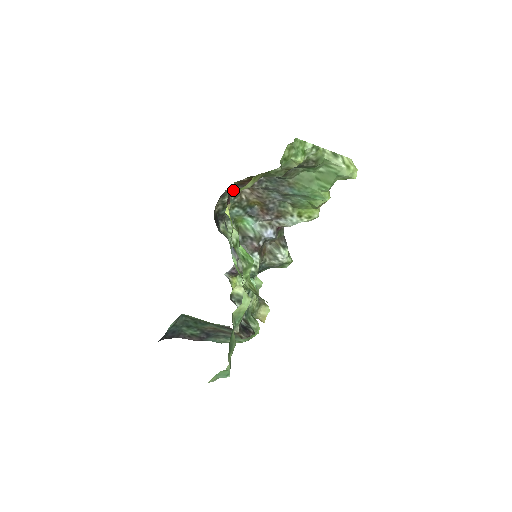
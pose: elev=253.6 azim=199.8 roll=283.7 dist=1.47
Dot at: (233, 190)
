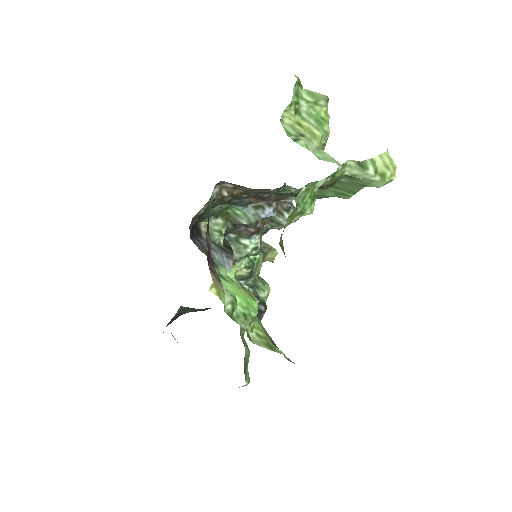
Dot at: (209, 199)
